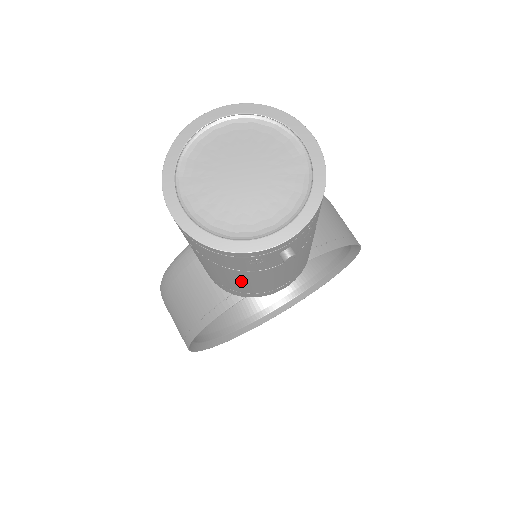
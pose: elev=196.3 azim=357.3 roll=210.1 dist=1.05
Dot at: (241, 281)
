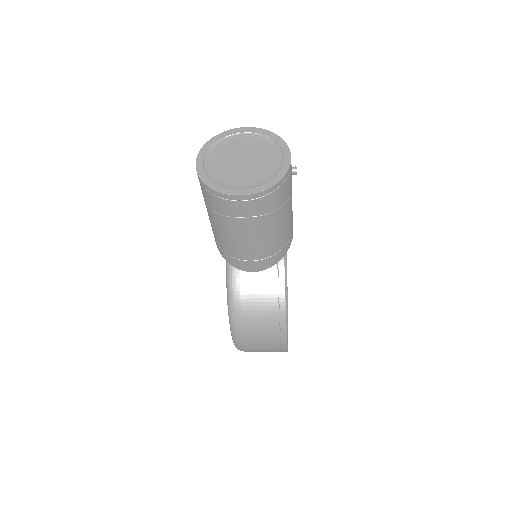
Dot at: (283, 225)
